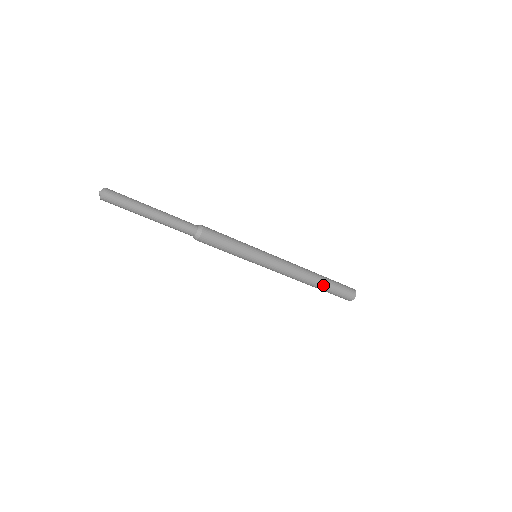
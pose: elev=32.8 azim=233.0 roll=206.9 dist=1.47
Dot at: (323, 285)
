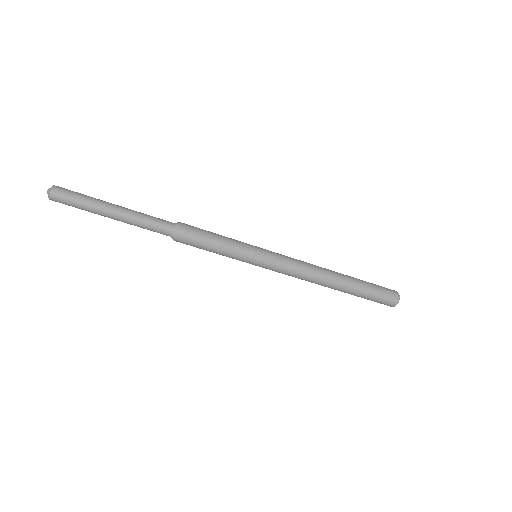
Dot at: (351, 287)
